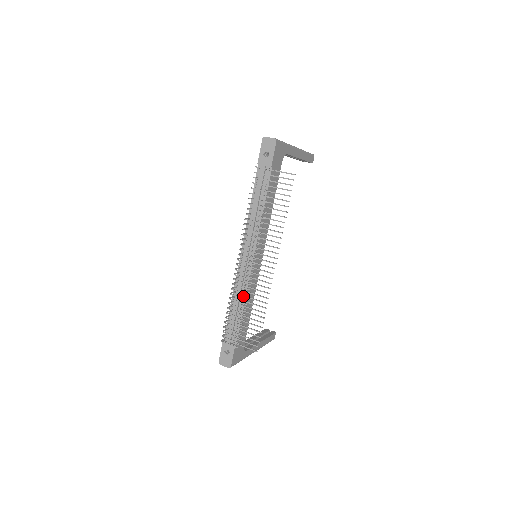
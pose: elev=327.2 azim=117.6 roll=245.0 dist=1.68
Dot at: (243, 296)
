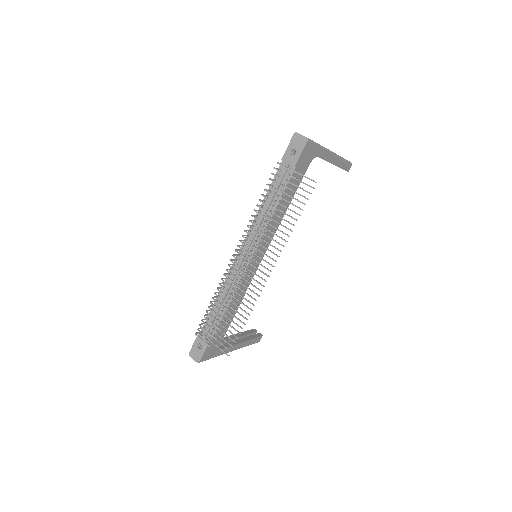
Dot at: occluded
